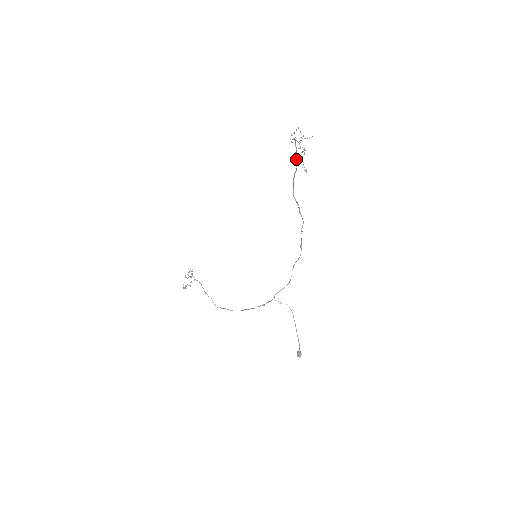
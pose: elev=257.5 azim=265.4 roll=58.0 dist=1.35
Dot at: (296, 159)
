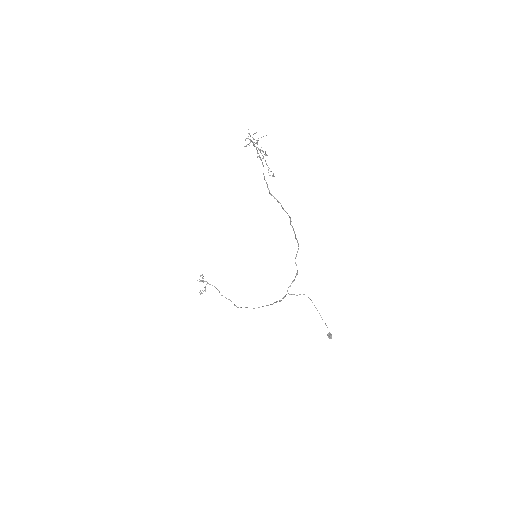
Dot at: (260, 158)
